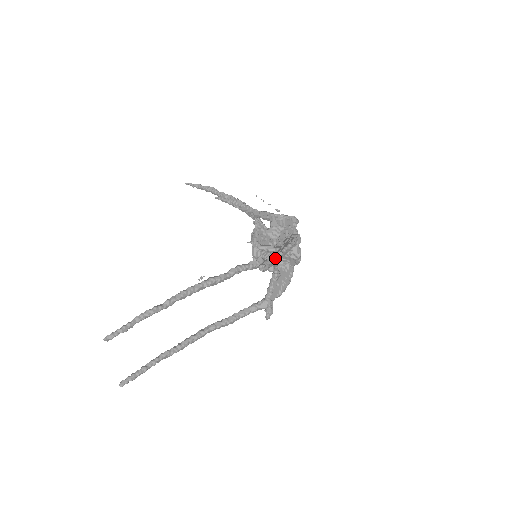
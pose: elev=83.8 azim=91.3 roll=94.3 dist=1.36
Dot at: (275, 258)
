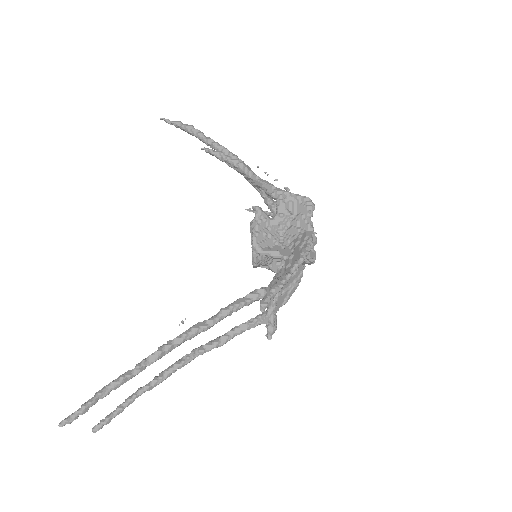
Dot at: (281, 286)
